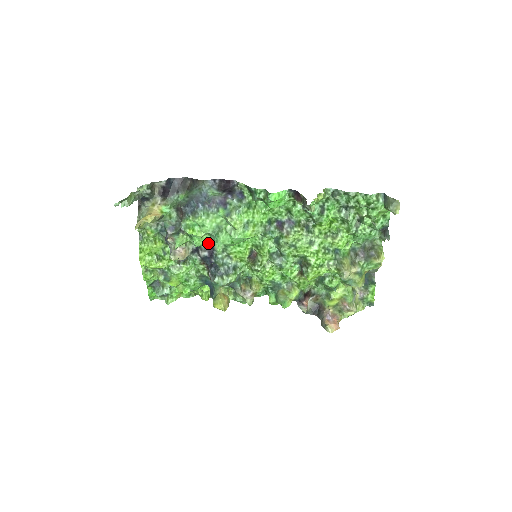
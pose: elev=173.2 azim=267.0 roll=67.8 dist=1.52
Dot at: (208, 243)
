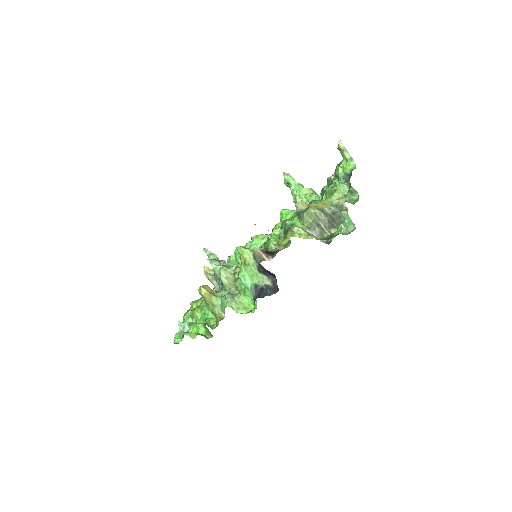
Dot at: occluded
